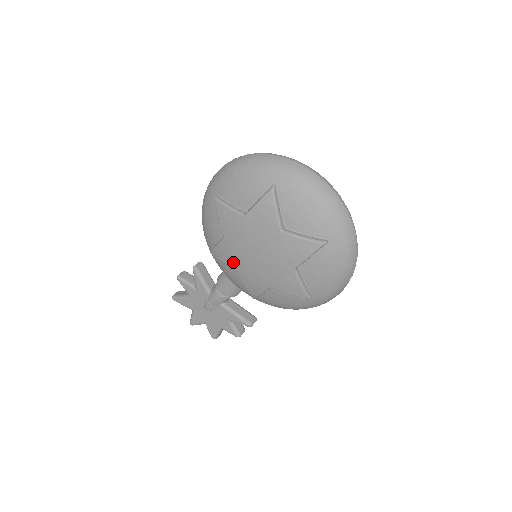
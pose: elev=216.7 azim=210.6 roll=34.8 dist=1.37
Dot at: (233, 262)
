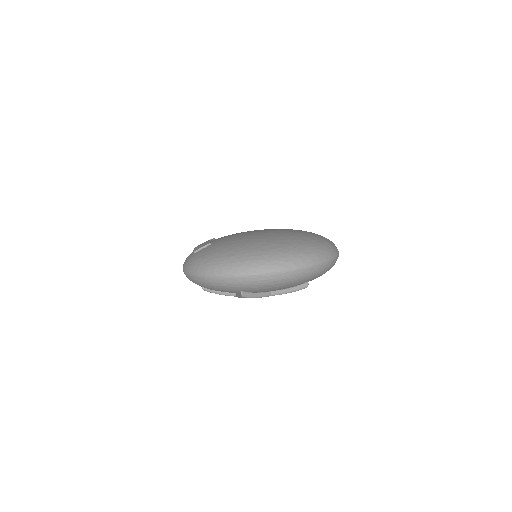
Dot at: occluded
